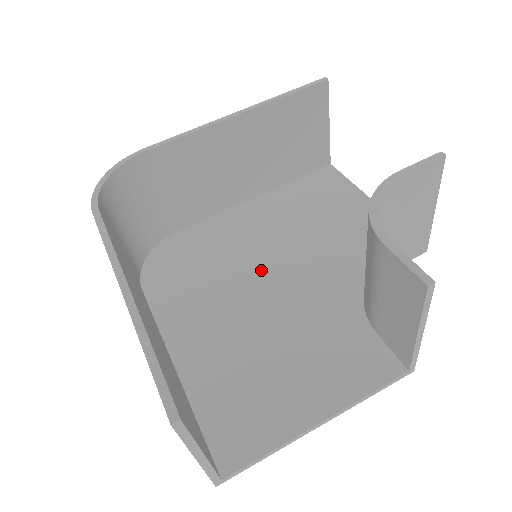
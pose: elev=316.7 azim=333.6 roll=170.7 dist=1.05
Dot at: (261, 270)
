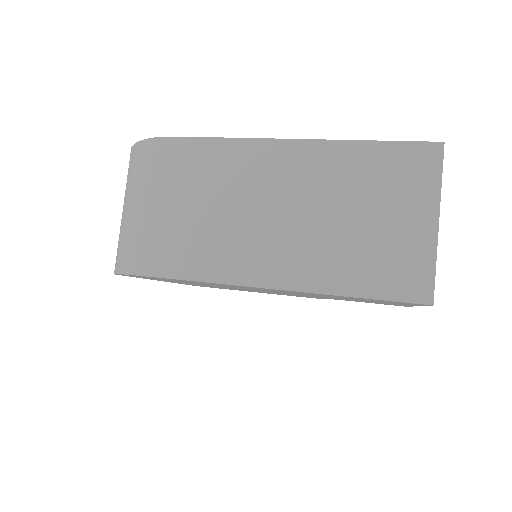
Dot at: occluded
